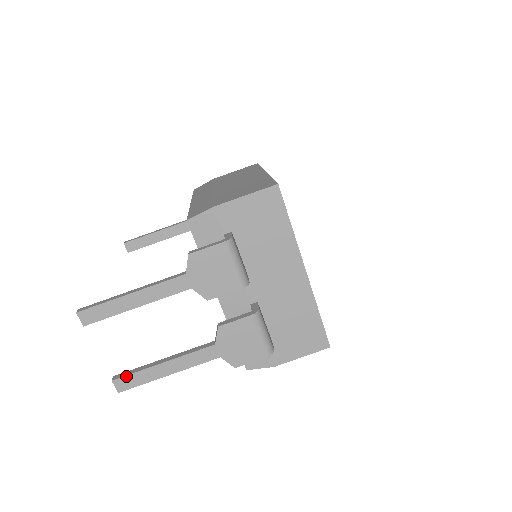
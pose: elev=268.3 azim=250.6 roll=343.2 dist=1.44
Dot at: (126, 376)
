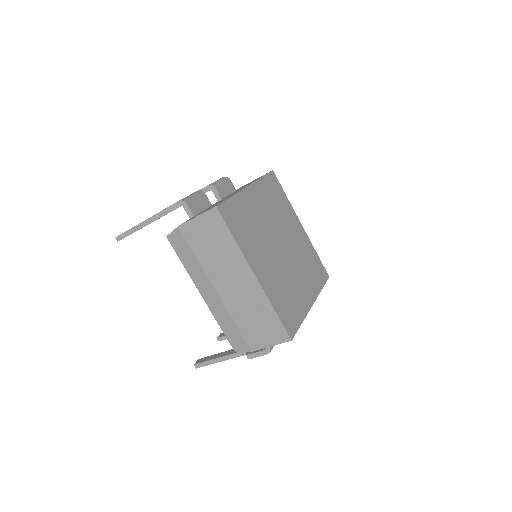
Dot at: (225, 339)
